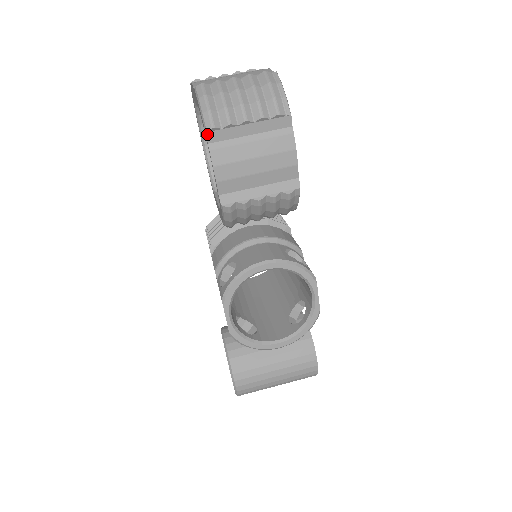
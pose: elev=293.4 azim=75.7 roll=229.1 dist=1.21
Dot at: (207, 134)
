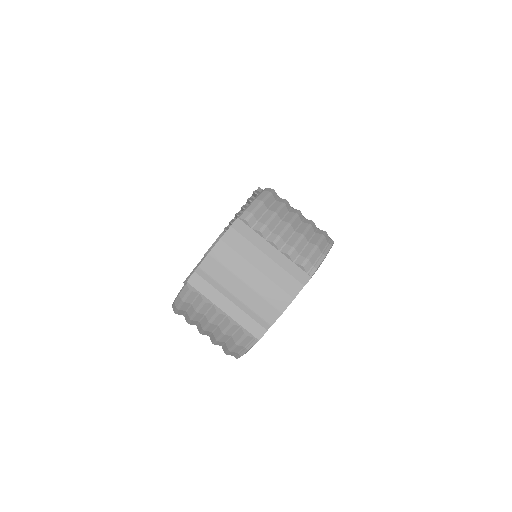
Dot at: occluded
